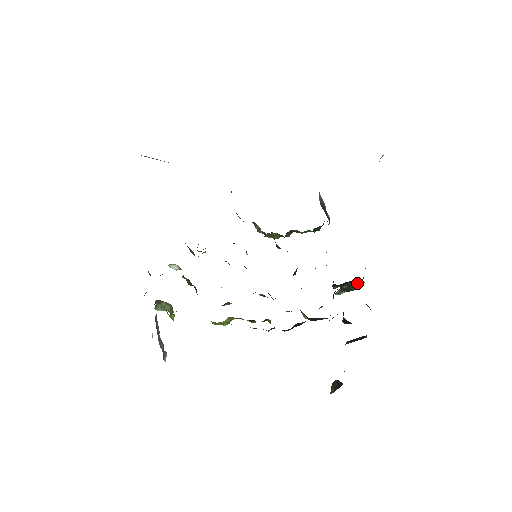
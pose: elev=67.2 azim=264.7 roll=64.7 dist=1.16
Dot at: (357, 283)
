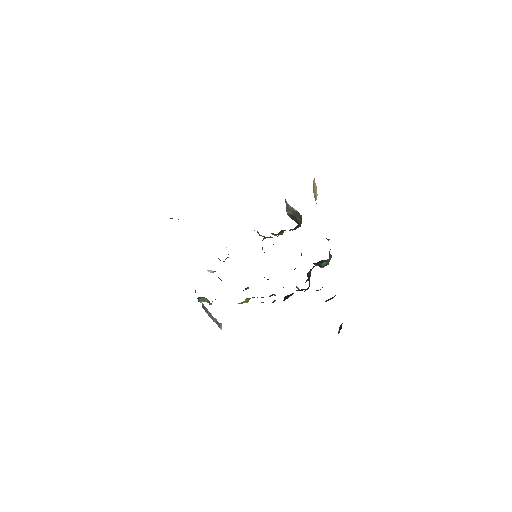
Dot at: occluded
